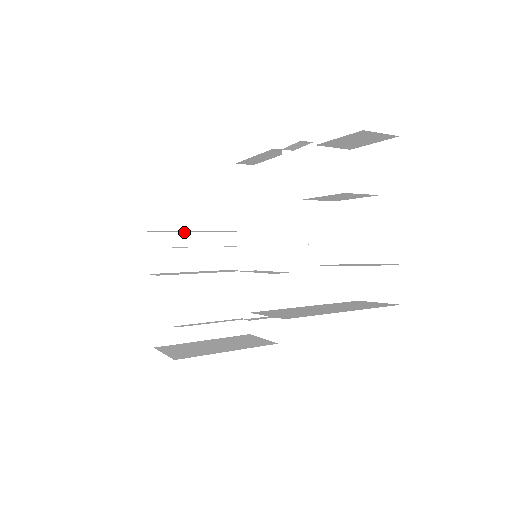
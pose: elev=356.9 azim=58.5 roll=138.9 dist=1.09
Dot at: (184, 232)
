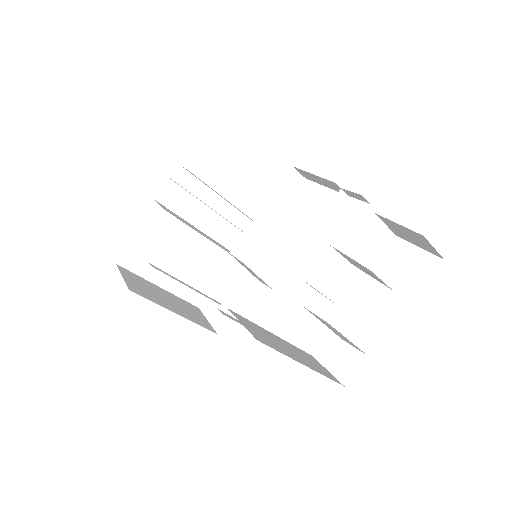
Dot at: (210, 188)
